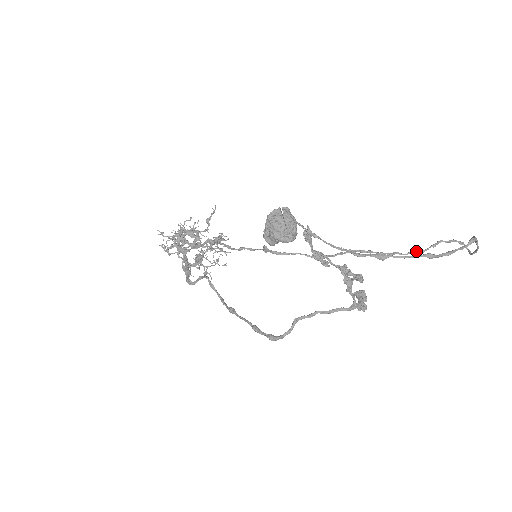
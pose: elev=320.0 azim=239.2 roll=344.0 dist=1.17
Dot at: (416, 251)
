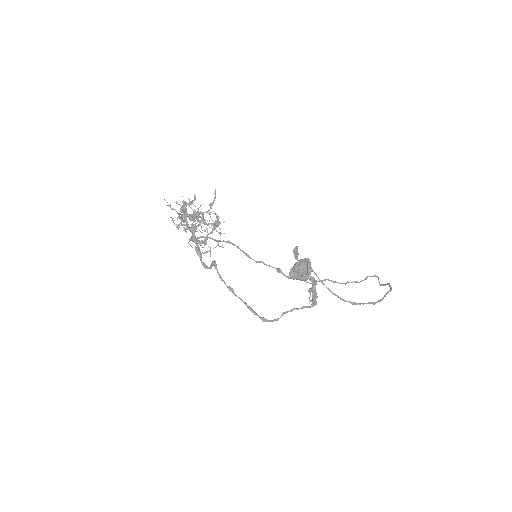
Dot at: (357, 281)
